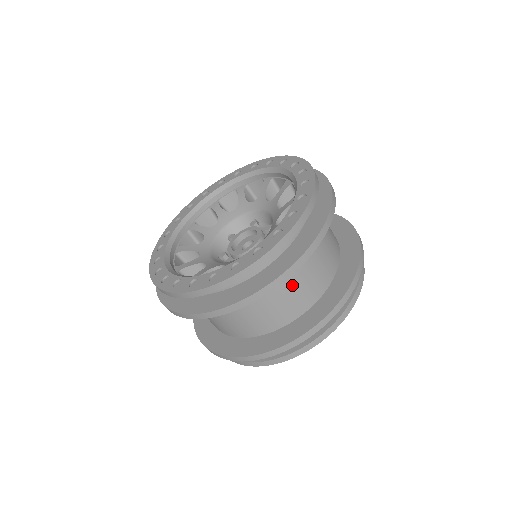
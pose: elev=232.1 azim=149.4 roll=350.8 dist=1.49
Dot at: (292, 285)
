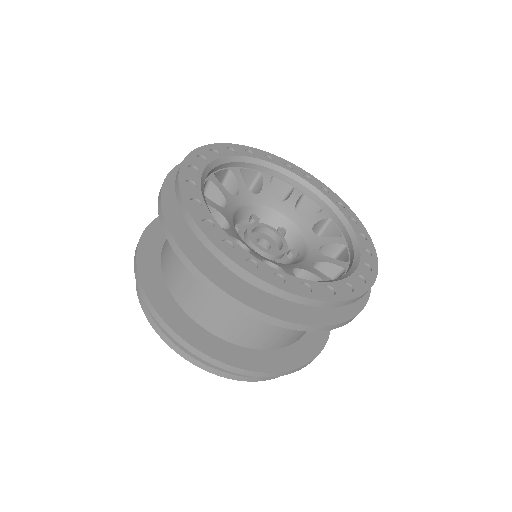
Dot at: (278, 326)
